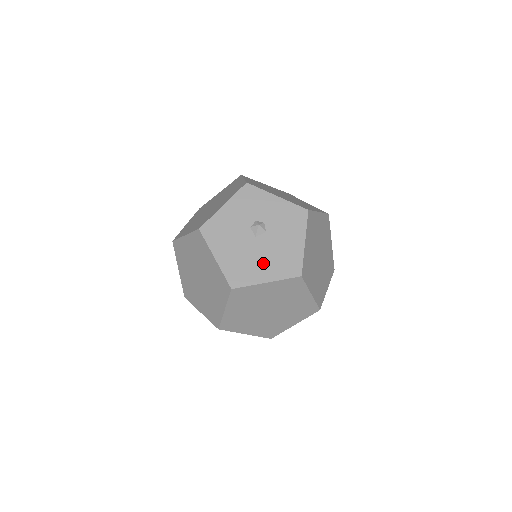
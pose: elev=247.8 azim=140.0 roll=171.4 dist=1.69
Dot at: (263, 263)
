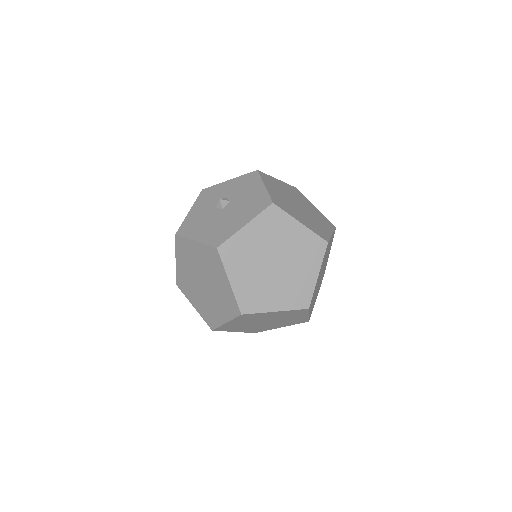
Dot at: (236, 217)
